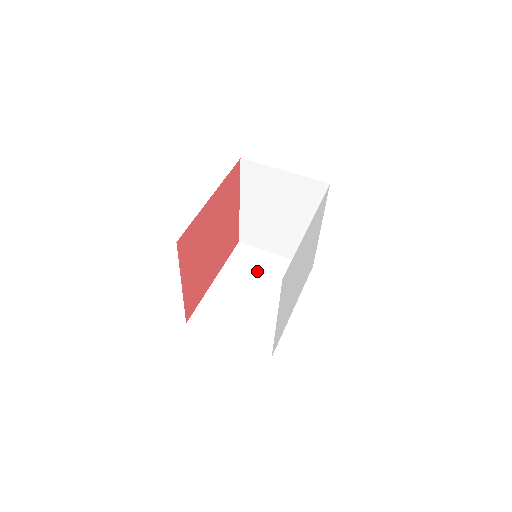
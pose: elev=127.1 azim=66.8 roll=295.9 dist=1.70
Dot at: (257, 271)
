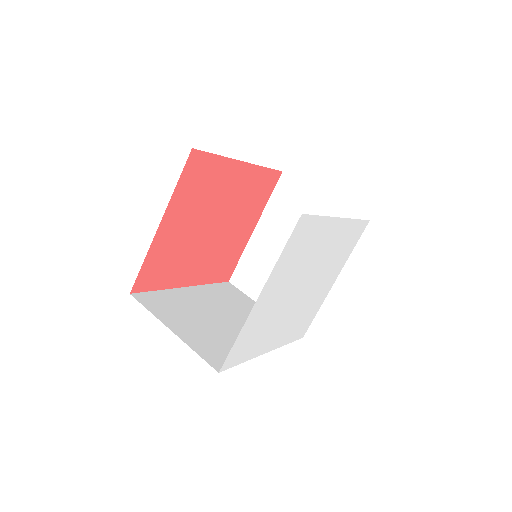
Dot at: (238, 307)
